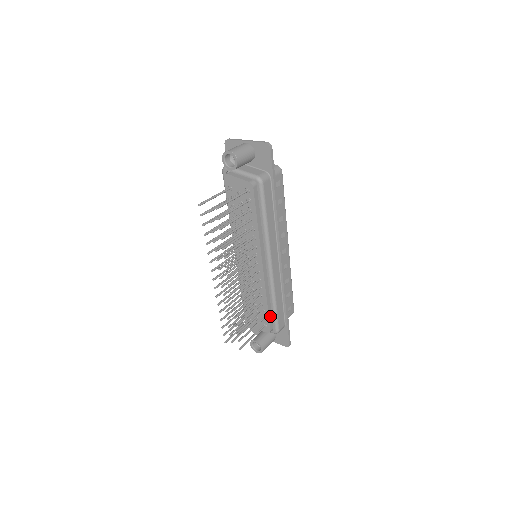
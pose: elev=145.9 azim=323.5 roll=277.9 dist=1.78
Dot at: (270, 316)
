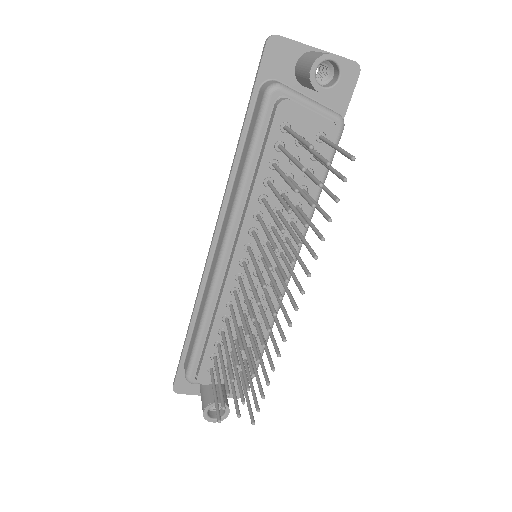
Dot at: occluded
